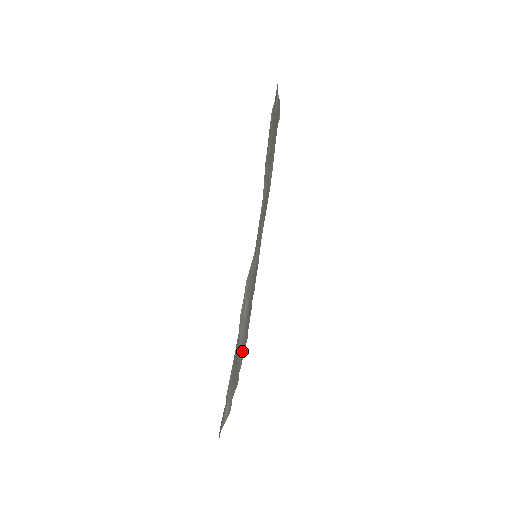
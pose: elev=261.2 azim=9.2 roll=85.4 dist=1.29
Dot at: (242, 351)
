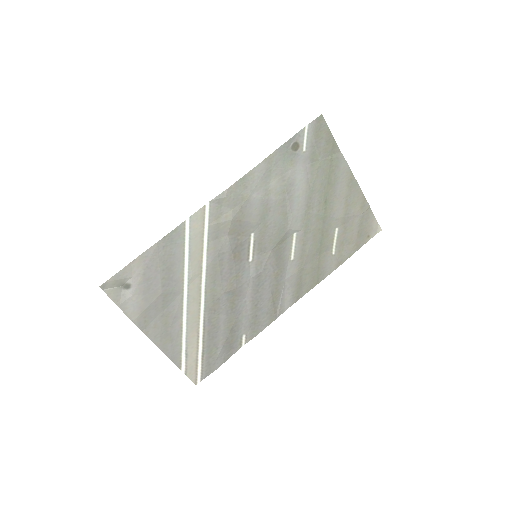
Dot at: (199, 351)
